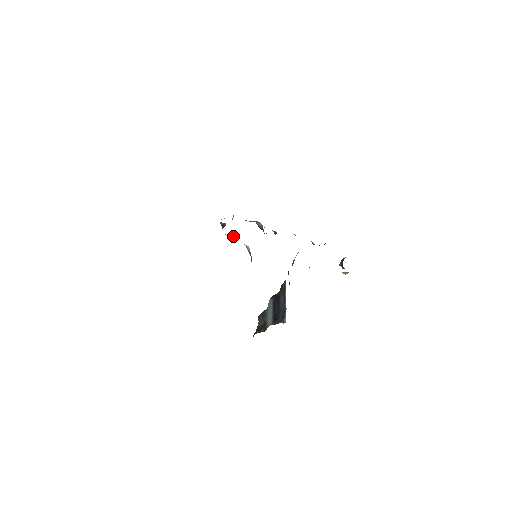
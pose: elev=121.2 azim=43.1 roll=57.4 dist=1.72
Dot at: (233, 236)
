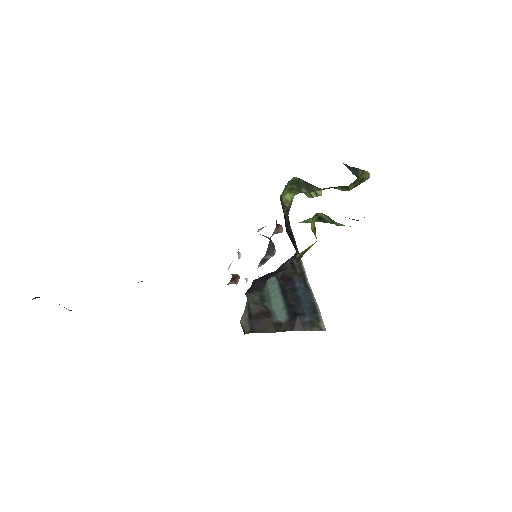
Dot at: occluded
